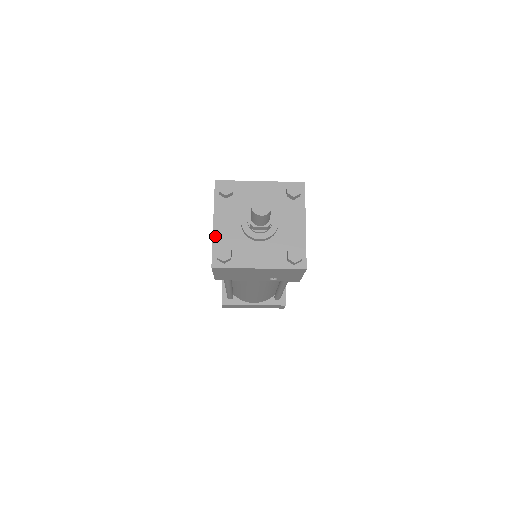
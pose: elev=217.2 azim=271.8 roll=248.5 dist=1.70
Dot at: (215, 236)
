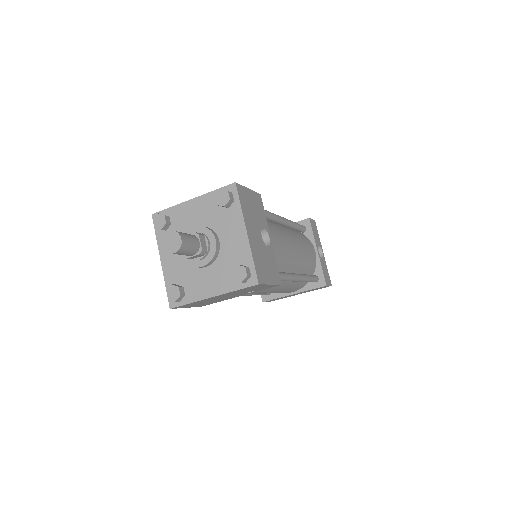
Dot at: (165, 275)
